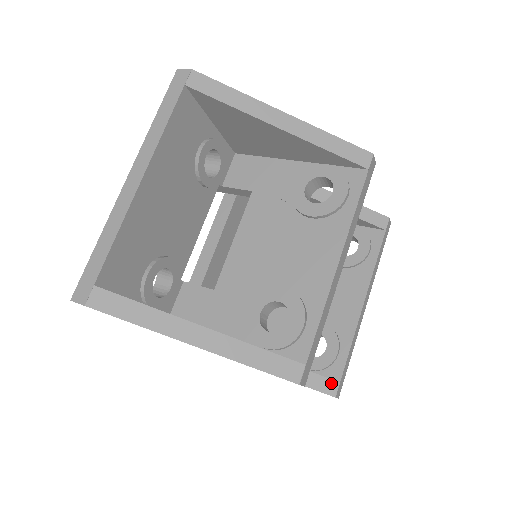
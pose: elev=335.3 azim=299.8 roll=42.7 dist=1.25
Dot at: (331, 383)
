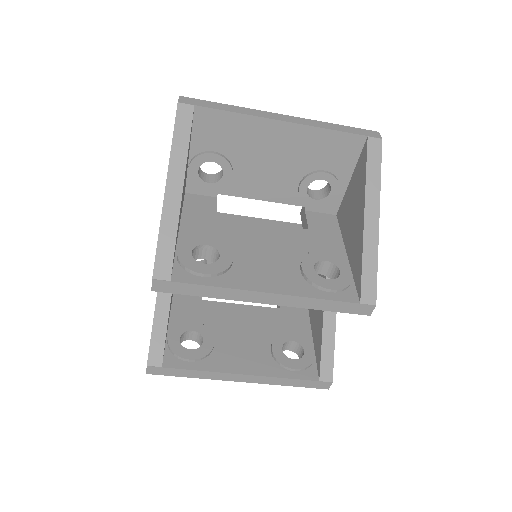
Dot at: (160, 358)
